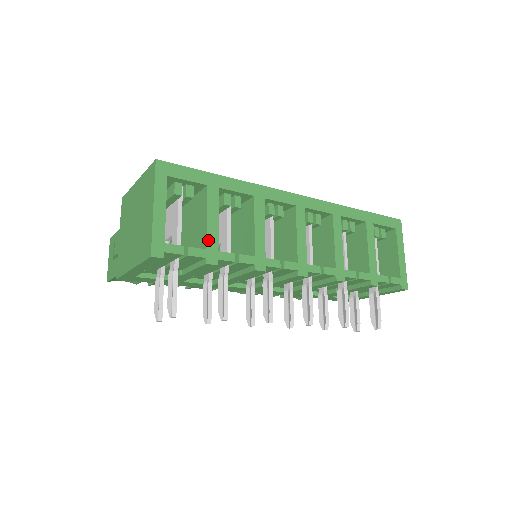
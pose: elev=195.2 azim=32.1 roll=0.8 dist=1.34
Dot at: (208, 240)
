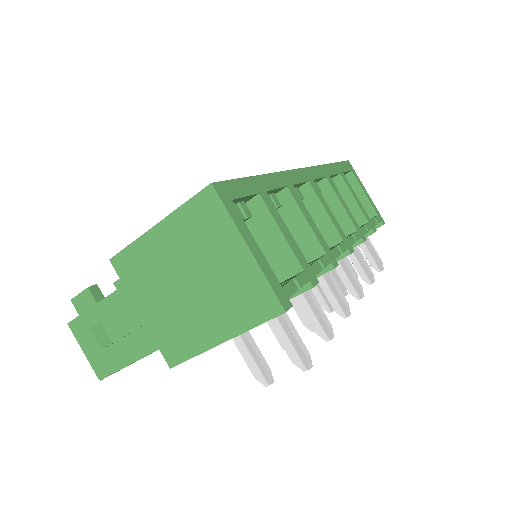
Dot at: (298, 259)
